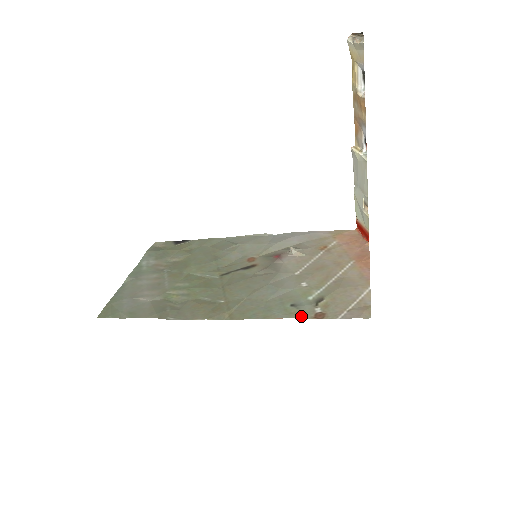
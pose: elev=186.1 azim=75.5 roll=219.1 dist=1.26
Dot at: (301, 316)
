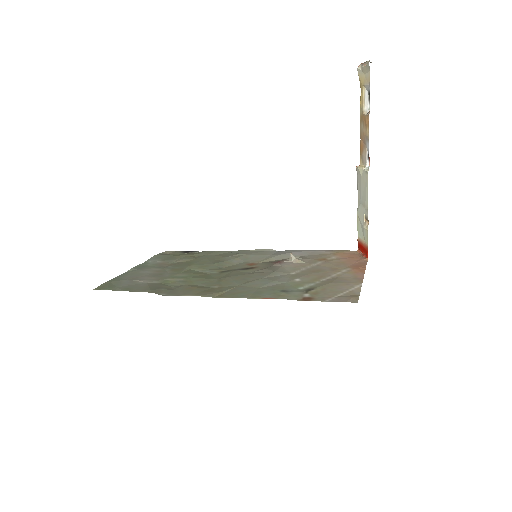
Dot at: (289, 298)
